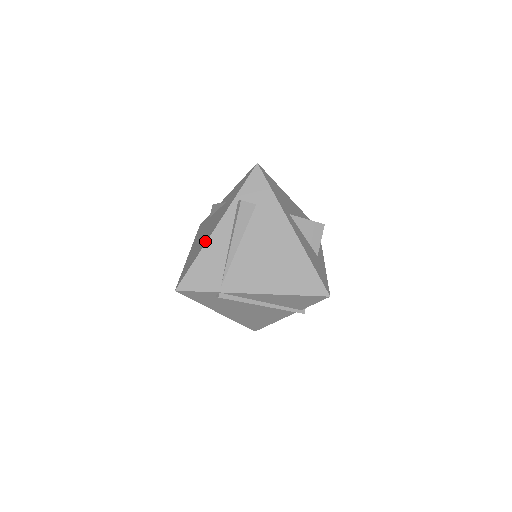
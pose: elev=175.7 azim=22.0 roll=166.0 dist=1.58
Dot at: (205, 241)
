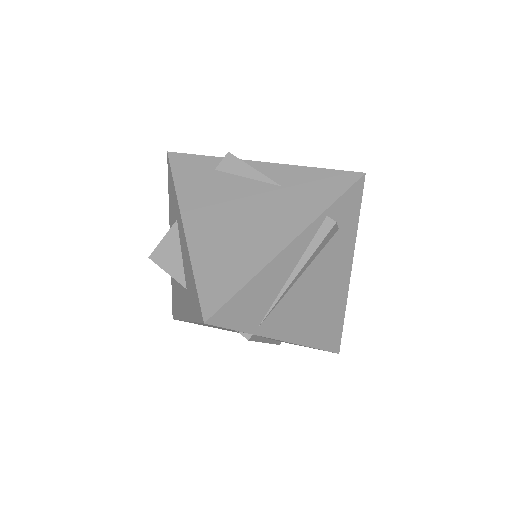
Dot at: (264, 255)
